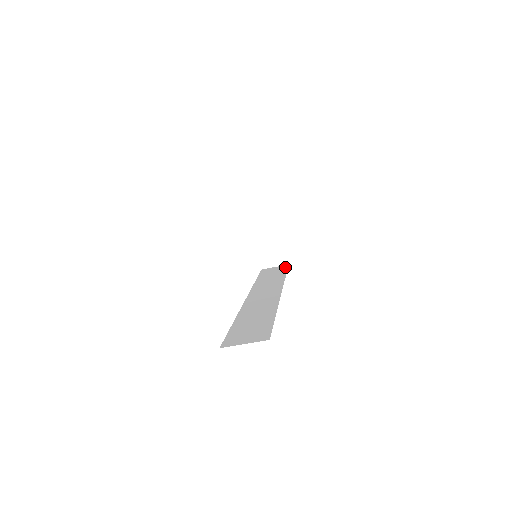
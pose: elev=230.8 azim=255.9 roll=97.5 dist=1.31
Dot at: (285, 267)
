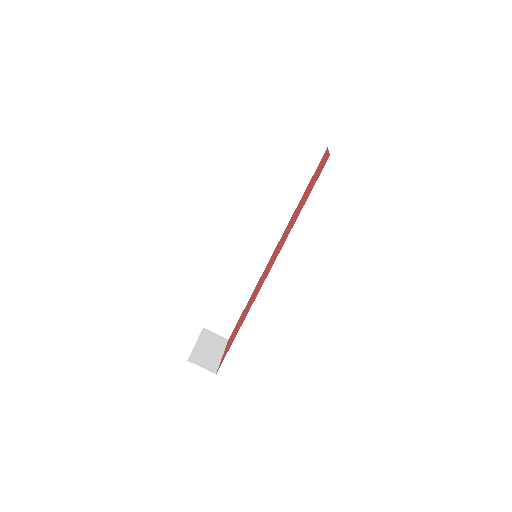
Dot at: occluded
